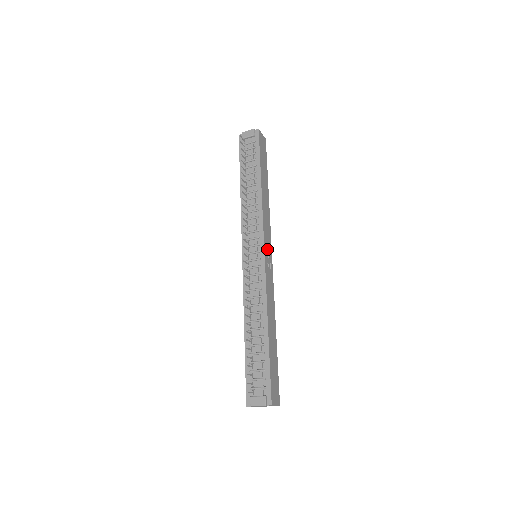
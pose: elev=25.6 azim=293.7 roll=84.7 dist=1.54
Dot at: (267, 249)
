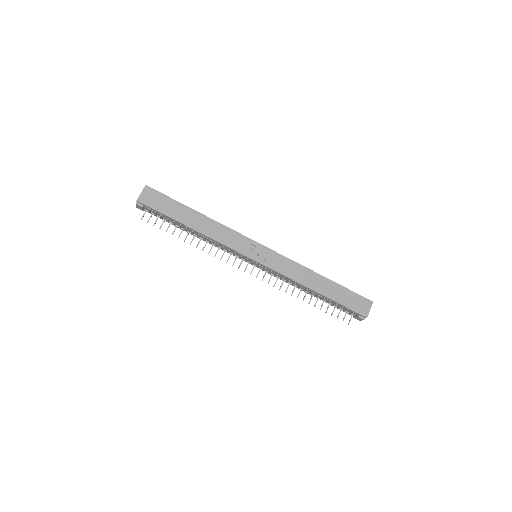
Dot at: (254, 253)
